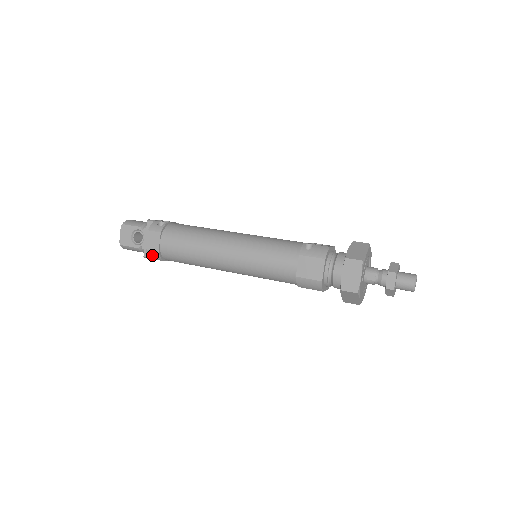
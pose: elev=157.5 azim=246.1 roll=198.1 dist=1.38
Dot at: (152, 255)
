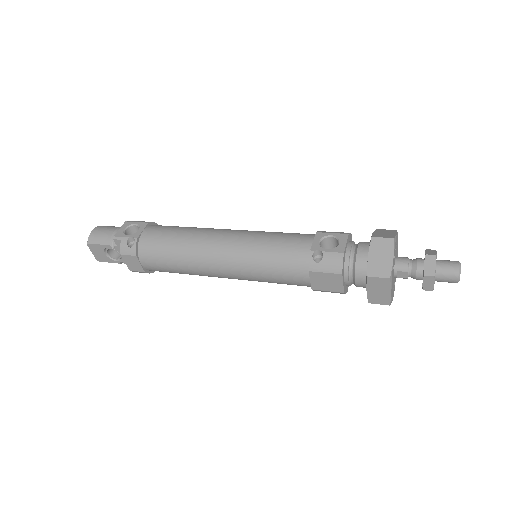
Dot at: (139, 272)
